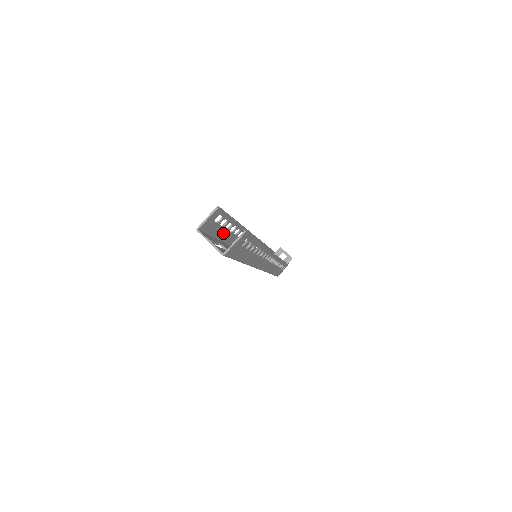
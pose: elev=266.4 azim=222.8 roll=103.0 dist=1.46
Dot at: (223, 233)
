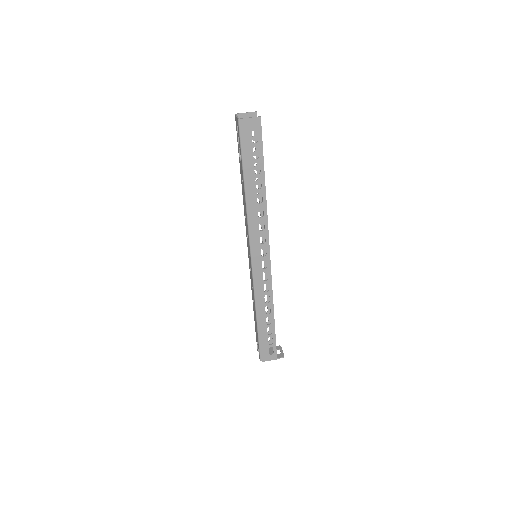
Dot at: occluded
